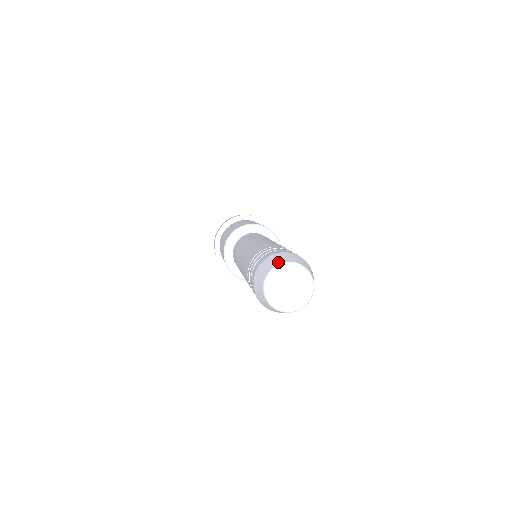
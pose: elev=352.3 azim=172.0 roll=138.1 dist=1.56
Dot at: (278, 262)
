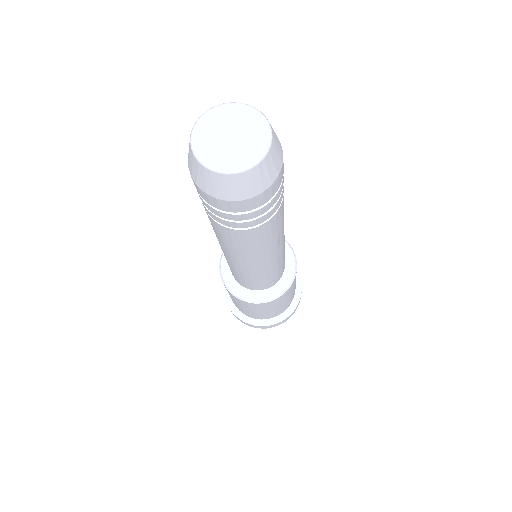
Dot at: (246, 105)
